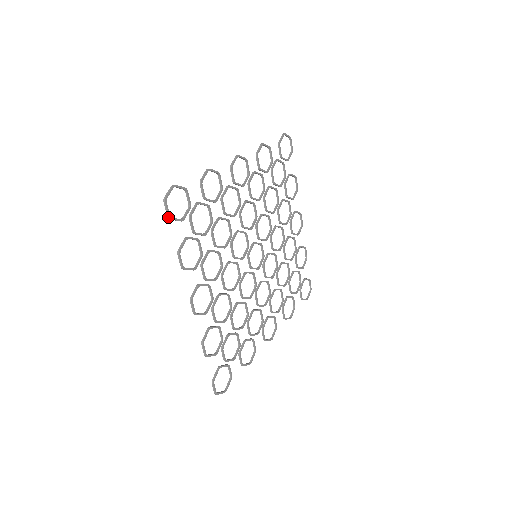
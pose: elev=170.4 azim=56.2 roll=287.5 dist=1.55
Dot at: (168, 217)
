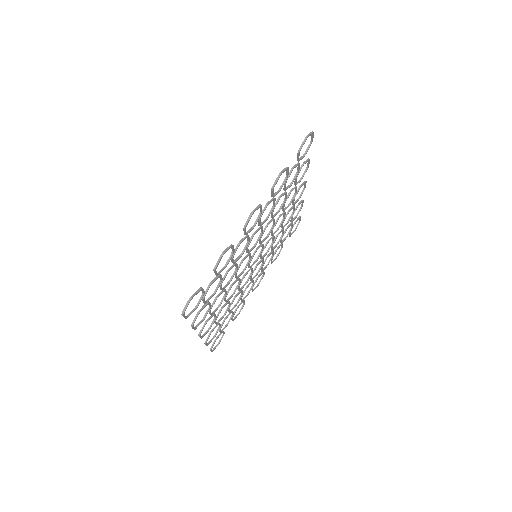
Dot at: (185, 318)
